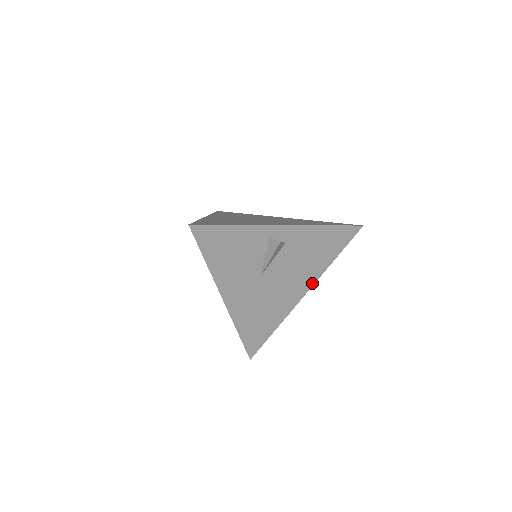
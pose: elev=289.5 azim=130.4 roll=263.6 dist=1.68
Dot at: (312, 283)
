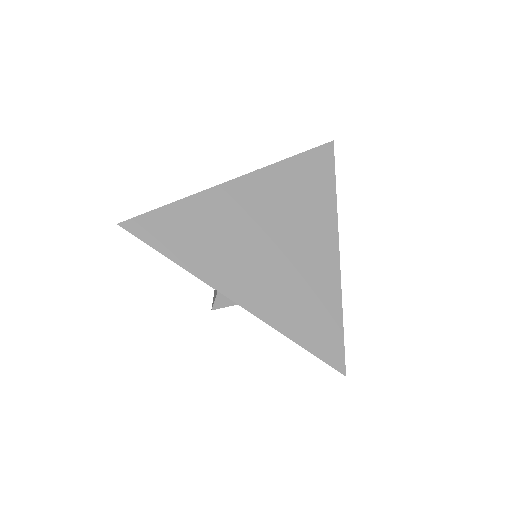
Dot at: occluded
